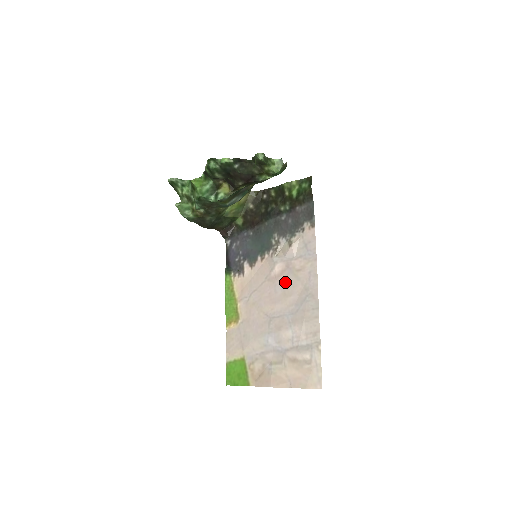
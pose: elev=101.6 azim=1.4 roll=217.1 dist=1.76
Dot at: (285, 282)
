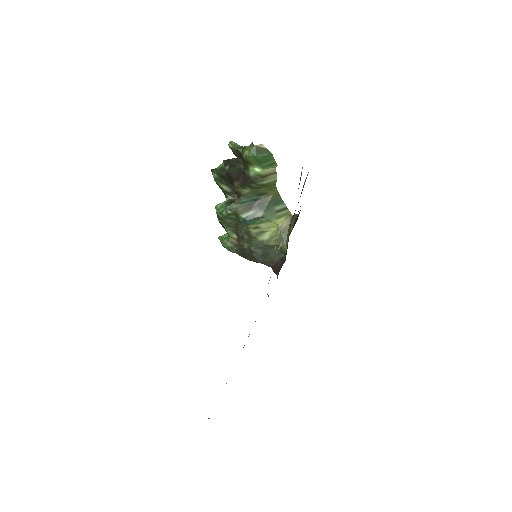
Dot at: occluded
